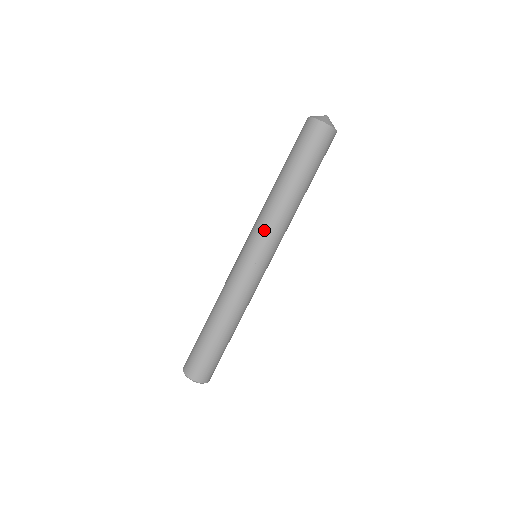
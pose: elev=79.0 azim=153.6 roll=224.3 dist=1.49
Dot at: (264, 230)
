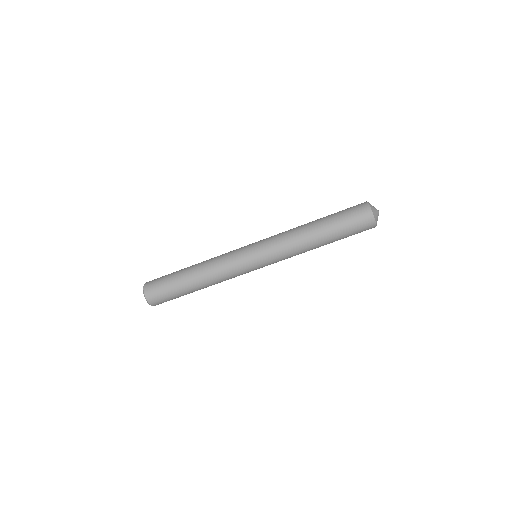
Dot at: (282, 259)
